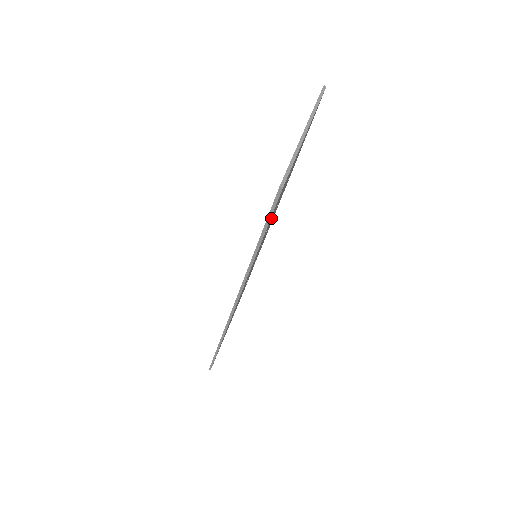
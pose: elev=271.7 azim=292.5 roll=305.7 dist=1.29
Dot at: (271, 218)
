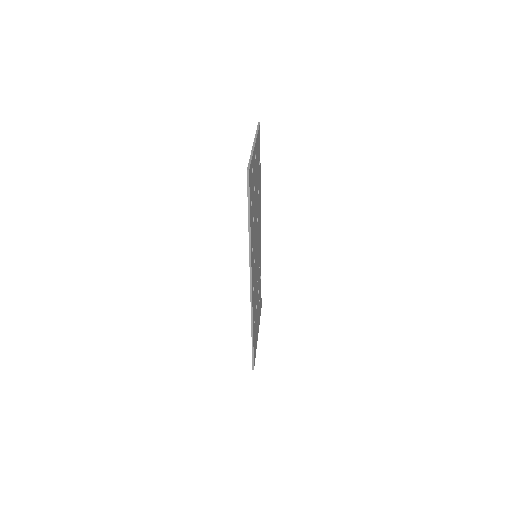
Dot at: (252, 205)
